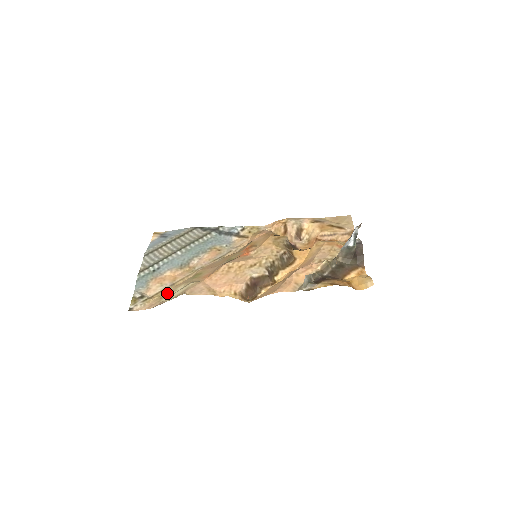
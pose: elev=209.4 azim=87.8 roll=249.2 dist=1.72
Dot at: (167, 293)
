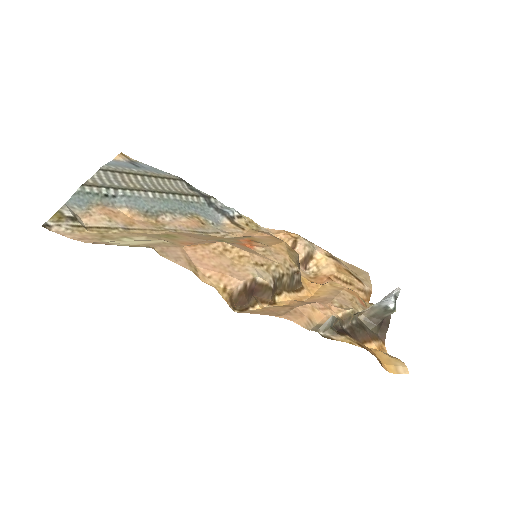
Dot at: (115, 235)
